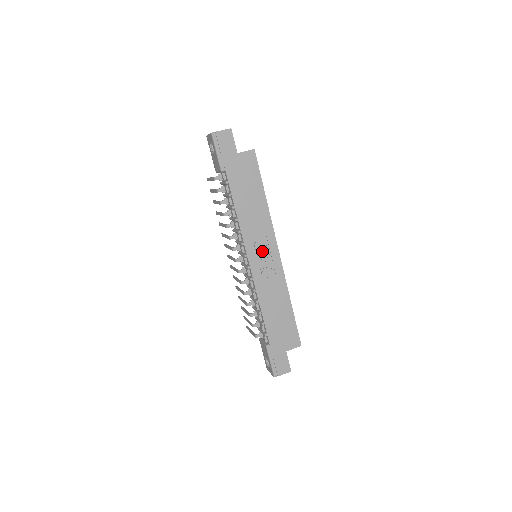
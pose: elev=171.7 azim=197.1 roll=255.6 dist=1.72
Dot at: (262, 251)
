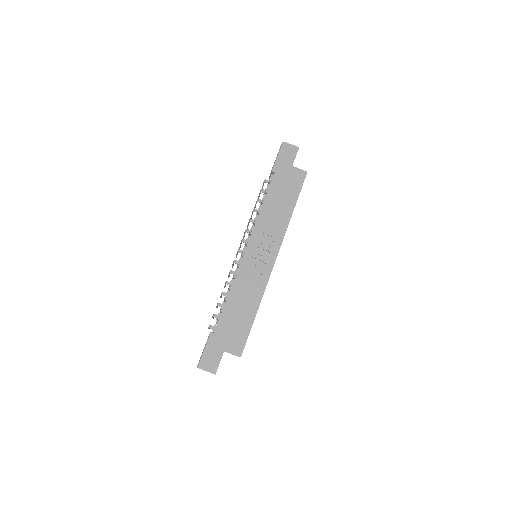
Dot at: (262, 249)
